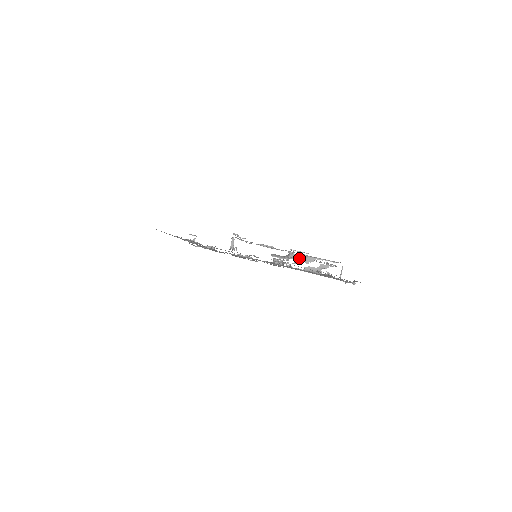
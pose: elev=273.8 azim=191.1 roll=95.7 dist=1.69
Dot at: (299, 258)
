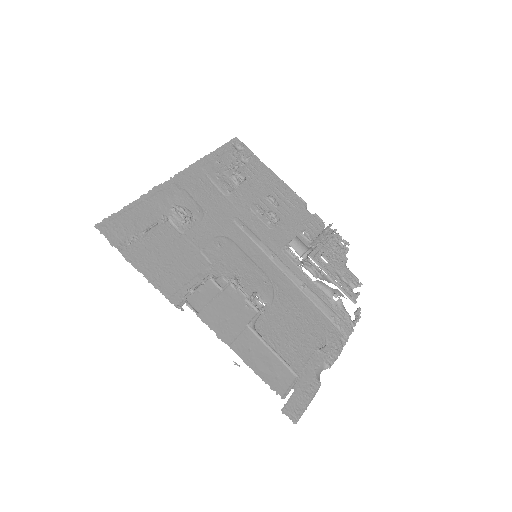
Dot at: (313, 273)
